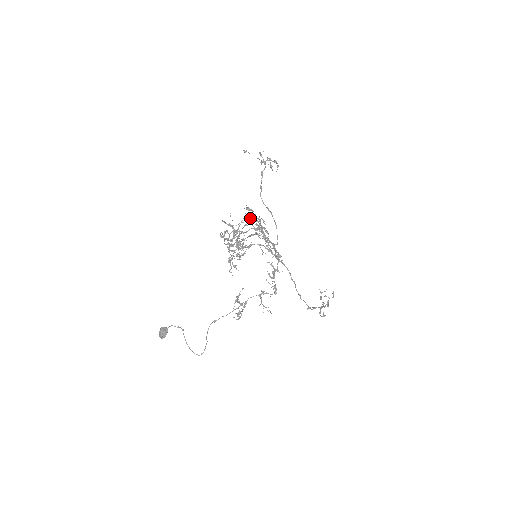
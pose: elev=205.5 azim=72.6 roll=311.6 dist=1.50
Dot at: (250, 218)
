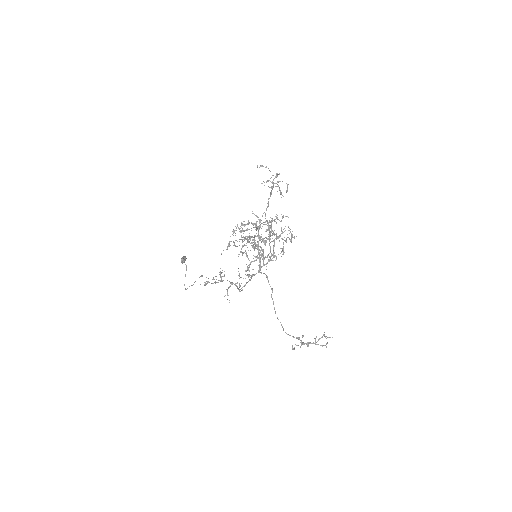
Dot at: (265, 224)
